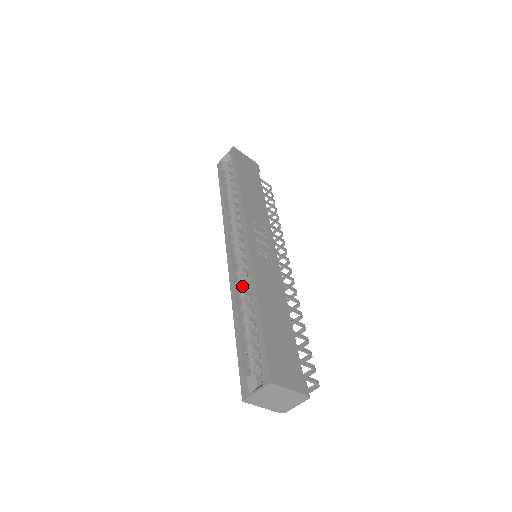
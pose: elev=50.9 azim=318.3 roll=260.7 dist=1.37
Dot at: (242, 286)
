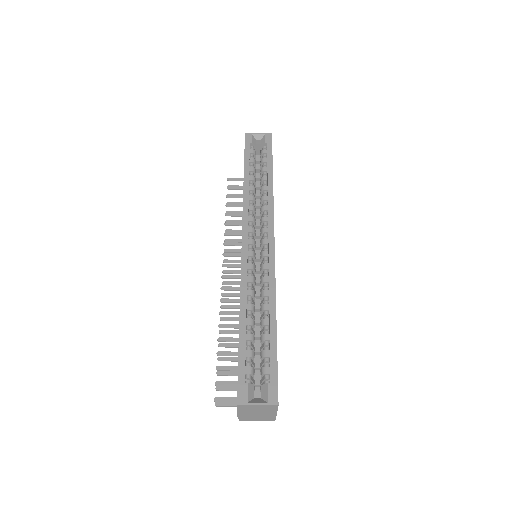
Dot at: (252, 285)
